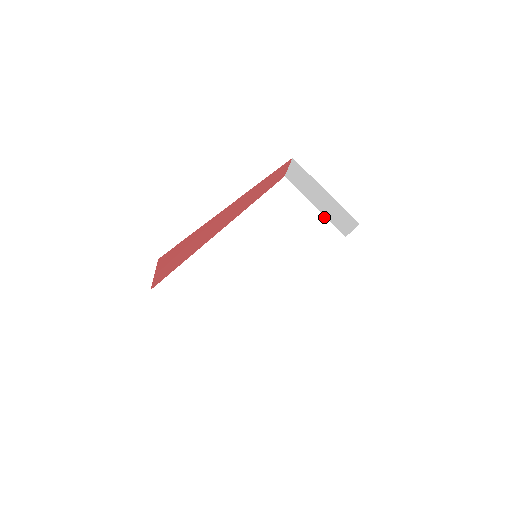
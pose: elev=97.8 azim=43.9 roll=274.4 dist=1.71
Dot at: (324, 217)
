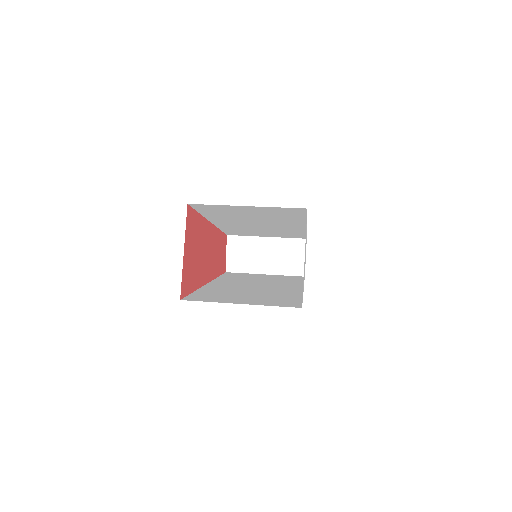
Dot at: (278, 275)
